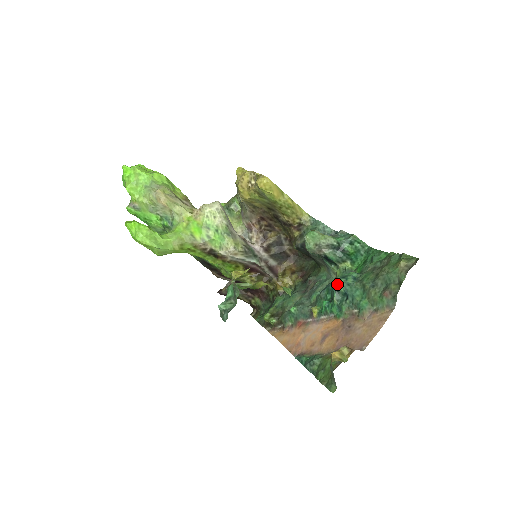
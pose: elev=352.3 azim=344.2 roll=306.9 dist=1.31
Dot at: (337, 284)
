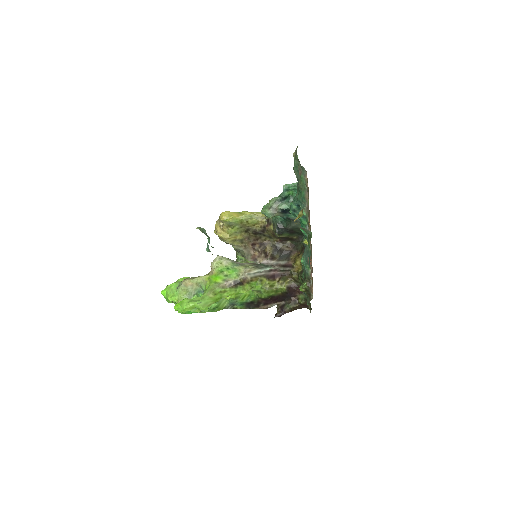
Dot at: (291, 208)
